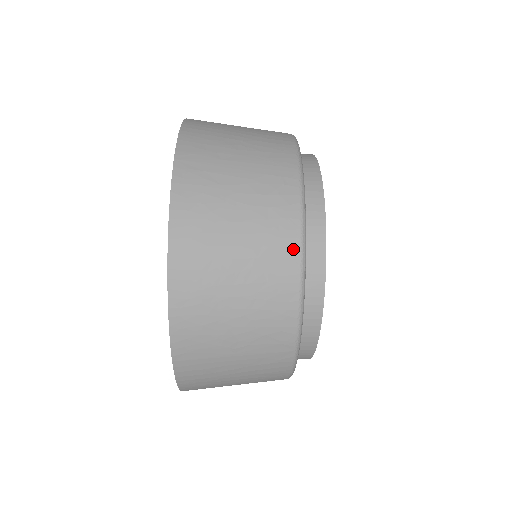
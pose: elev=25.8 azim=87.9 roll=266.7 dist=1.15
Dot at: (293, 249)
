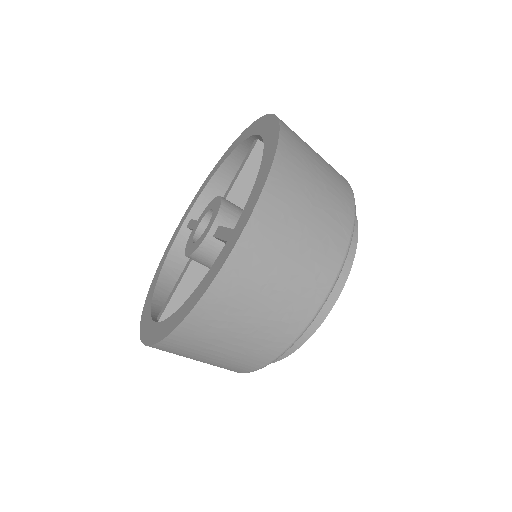
Dot at: (344, 179)
